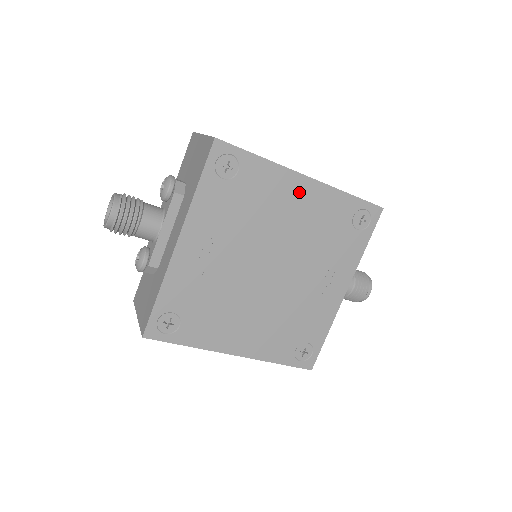
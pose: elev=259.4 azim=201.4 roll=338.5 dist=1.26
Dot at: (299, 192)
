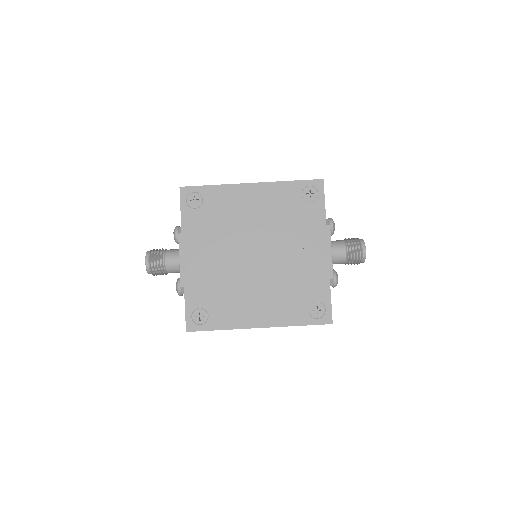
Dot at: (251, 195)
